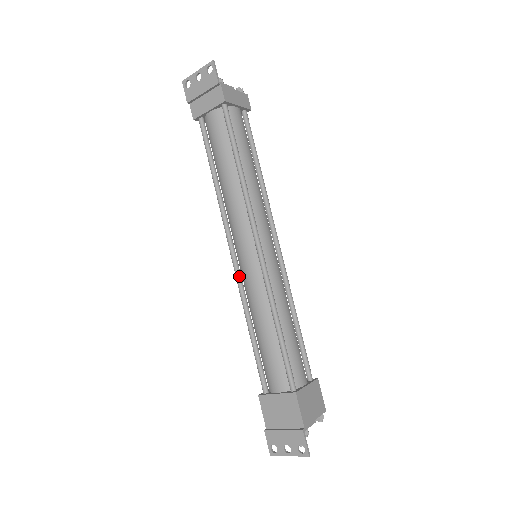
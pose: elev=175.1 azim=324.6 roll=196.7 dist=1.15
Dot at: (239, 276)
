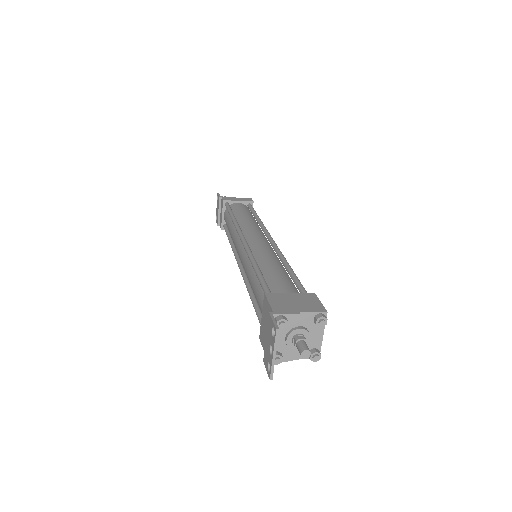
Dot at: (243, 273)
